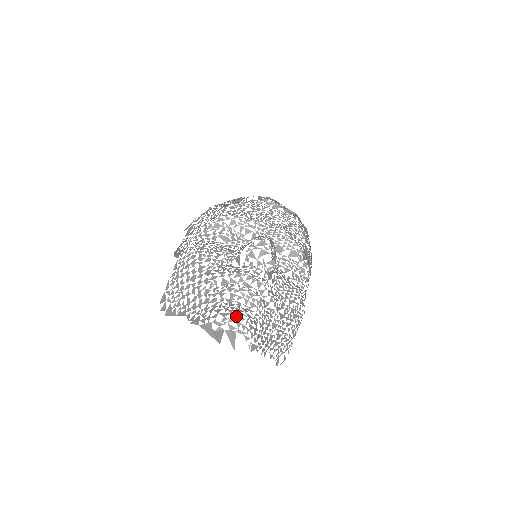
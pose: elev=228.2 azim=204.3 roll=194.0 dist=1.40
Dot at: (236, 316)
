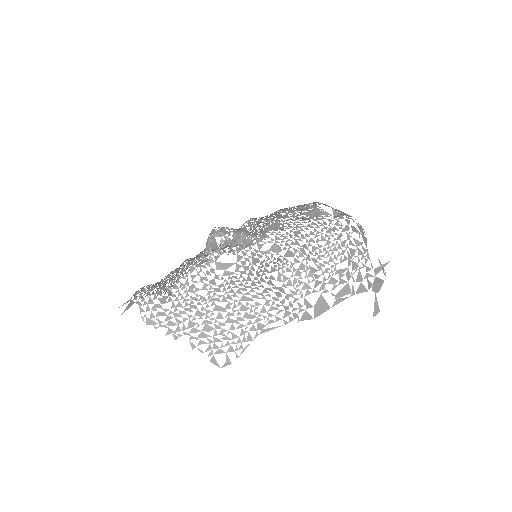
Dot at: (144, 290)
